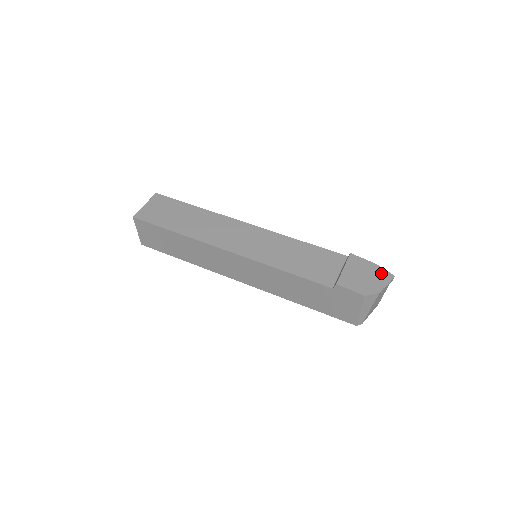
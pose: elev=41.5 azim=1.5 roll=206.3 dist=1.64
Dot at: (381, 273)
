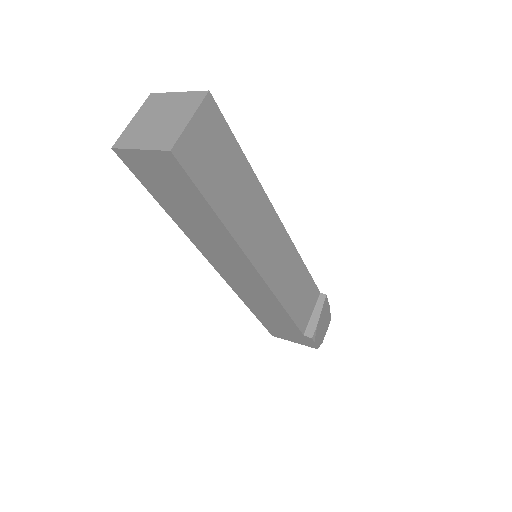
Dot at: (329, 318)
